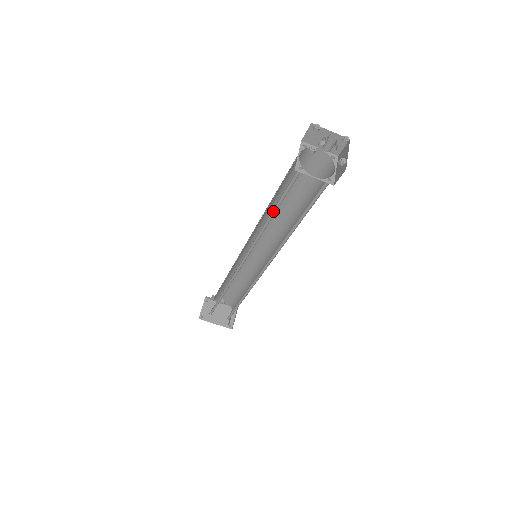
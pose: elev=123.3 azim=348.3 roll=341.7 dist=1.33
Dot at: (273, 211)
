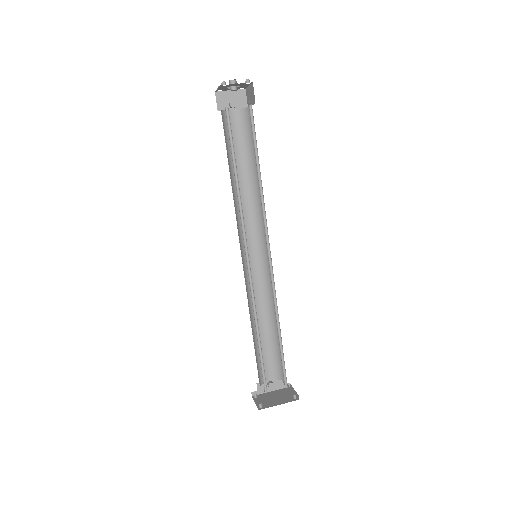
Dot at: (235, 171)
